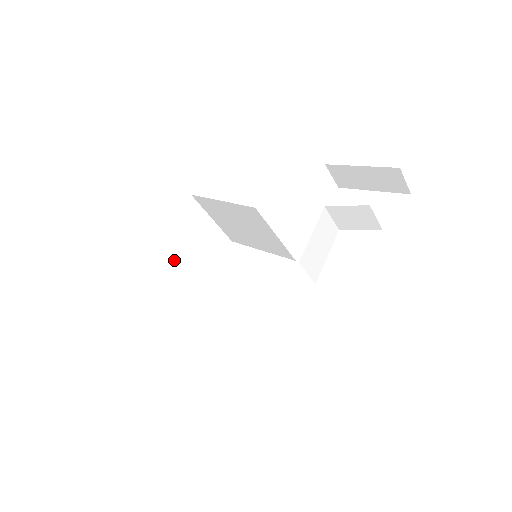
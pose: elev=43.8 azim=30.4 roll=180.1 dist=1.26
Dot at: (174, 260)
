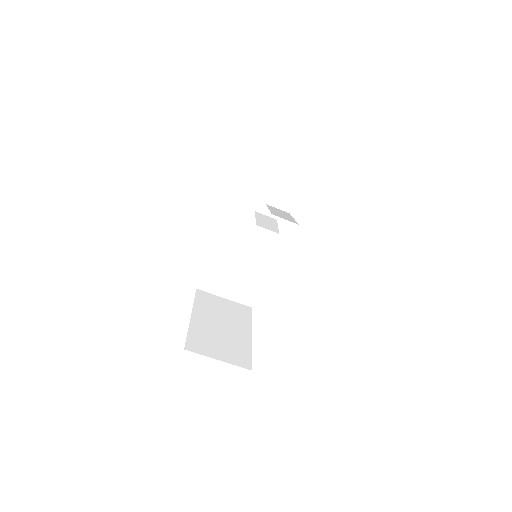
Dot at: (217, 326)
